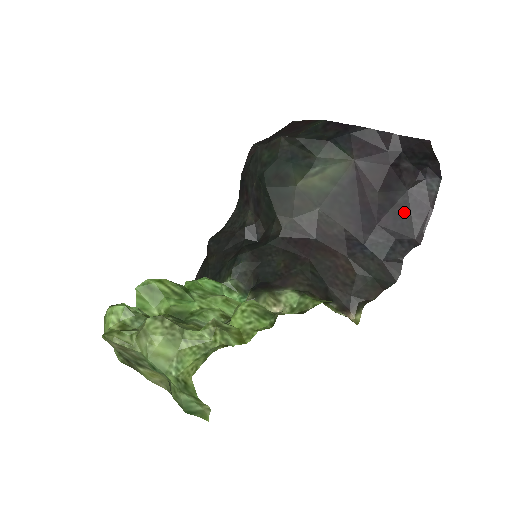
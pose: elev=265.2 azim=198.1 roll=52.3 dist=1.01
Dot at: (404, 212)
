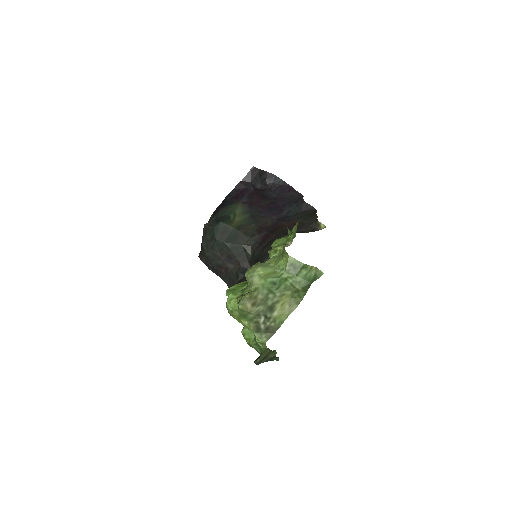
Dot at: (282, 196)
